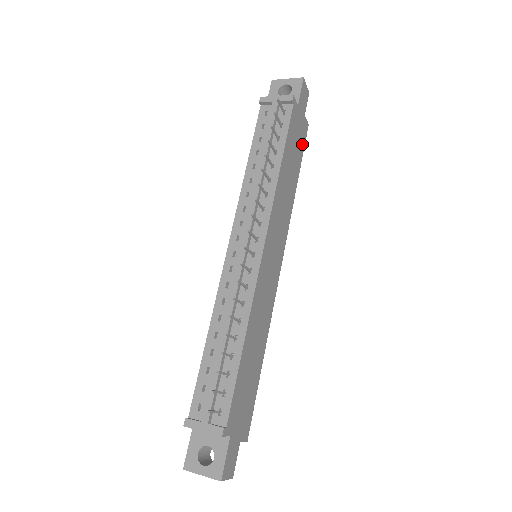
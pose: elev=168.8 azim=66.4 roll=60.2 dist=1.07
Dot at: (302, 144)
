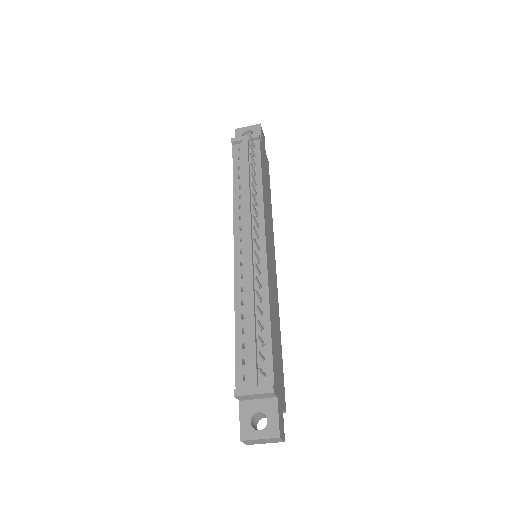
Dot at: (268, 174)
